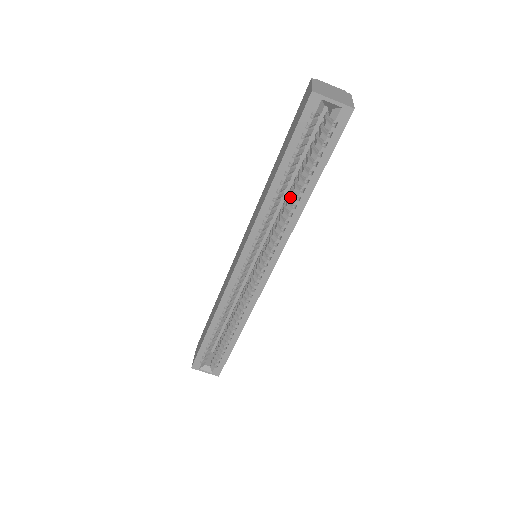
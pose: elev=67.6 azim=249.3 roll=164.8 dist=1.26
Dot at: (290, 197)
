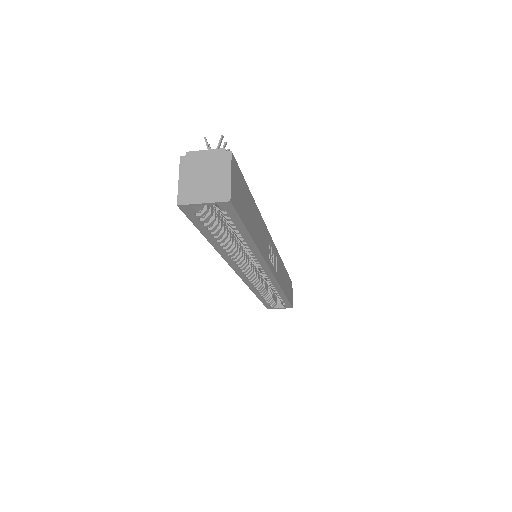
Dot at: occluded
